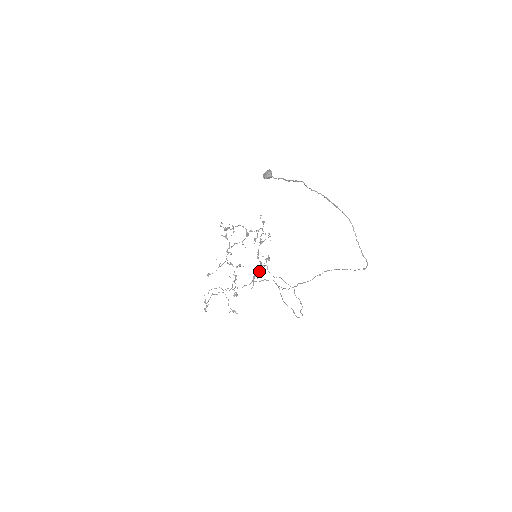
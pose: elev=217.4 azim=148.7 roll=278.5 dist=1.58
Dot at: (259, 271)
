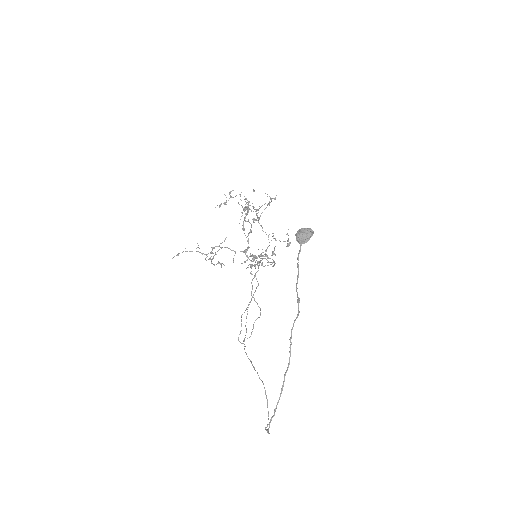
Dot at: (259, 257)
